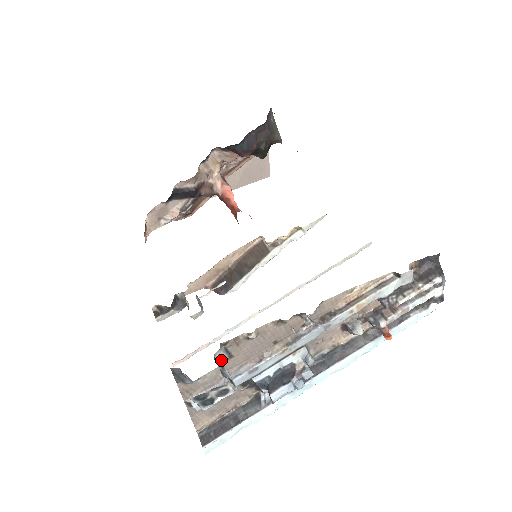
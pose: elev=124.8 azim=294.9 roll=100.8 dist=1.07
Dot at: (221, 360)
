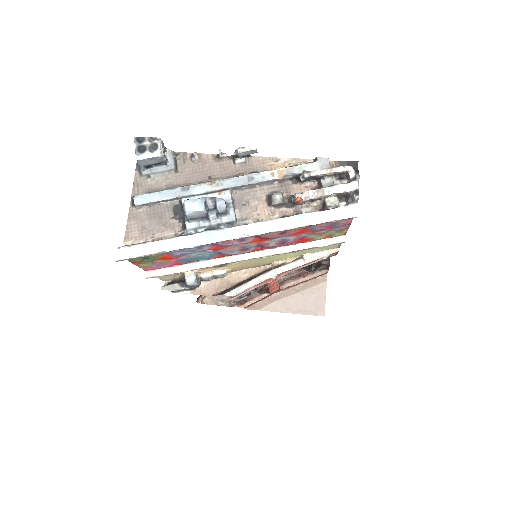
Dot at: (168, 161)
